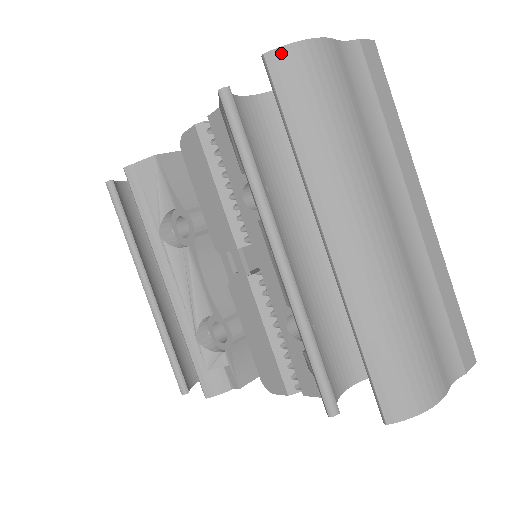
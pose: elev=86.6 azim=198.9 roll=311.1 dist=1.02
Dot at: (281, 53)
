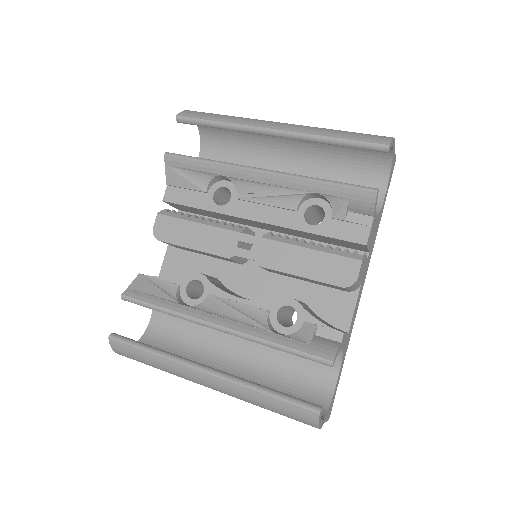
Dot at: (183, 112)
